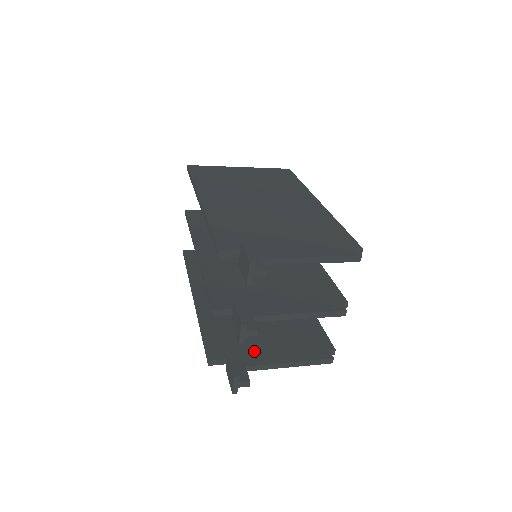
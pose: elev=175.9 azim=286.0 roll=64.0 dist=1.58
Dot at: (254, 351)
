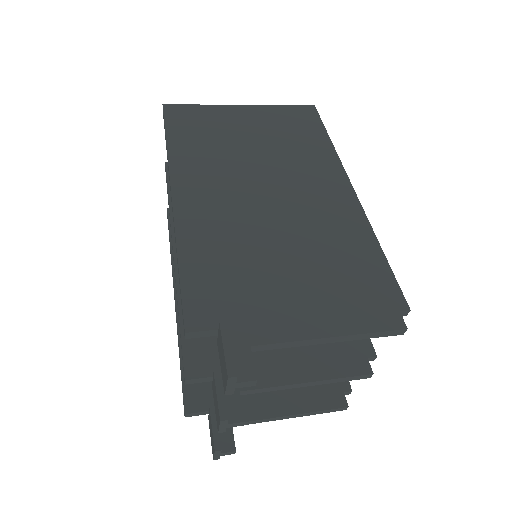
Dot at: (245, 396)
